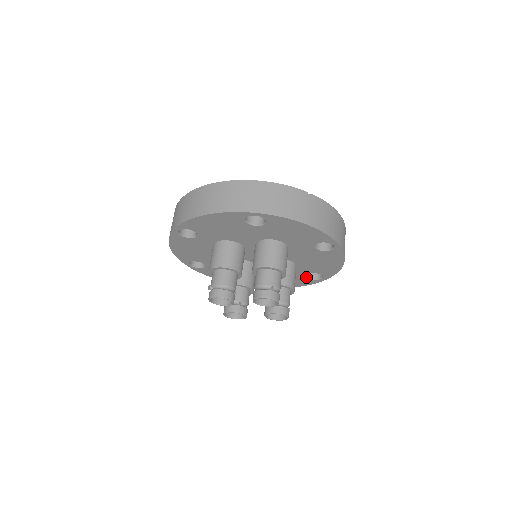
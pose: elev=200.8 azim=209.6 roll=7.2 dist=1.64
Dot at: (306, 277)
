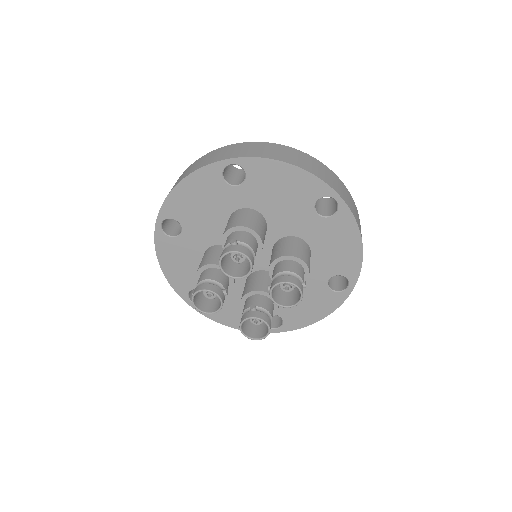
Dot at: occluded
